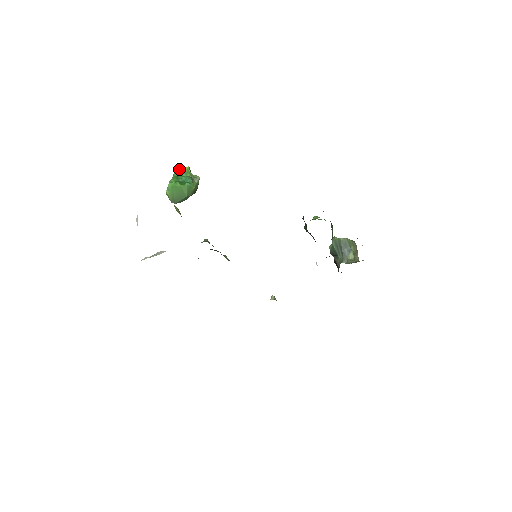
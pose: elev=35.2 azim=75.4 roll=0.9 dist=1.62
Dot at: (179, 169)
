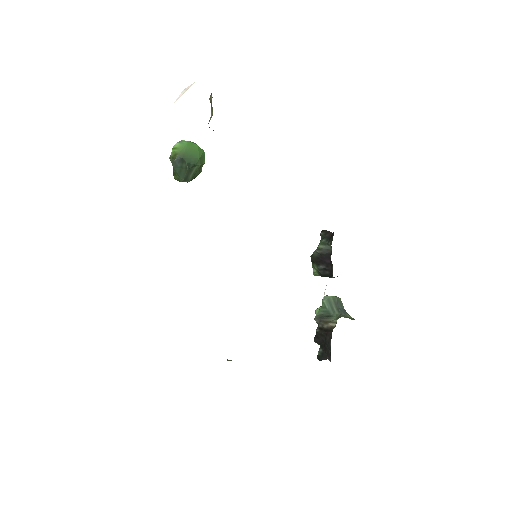
Dot at: occluded
